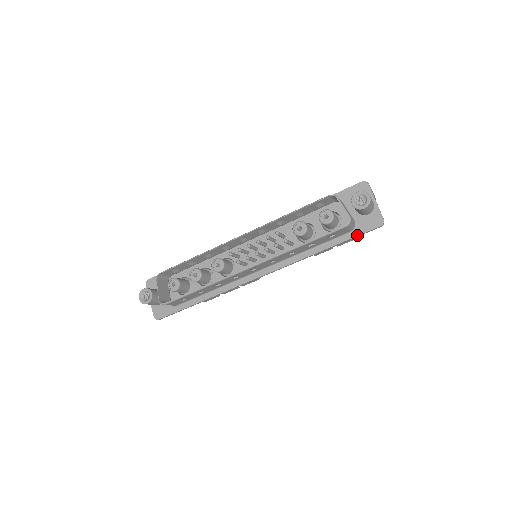
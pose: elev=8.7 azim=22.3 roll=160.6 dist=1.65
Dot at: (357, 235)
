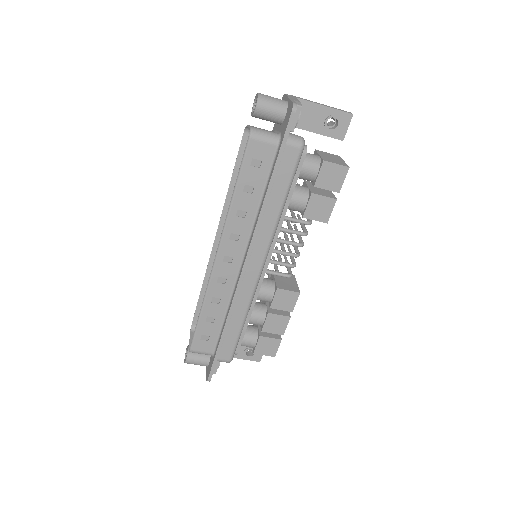
Dot at: (281, 142)
